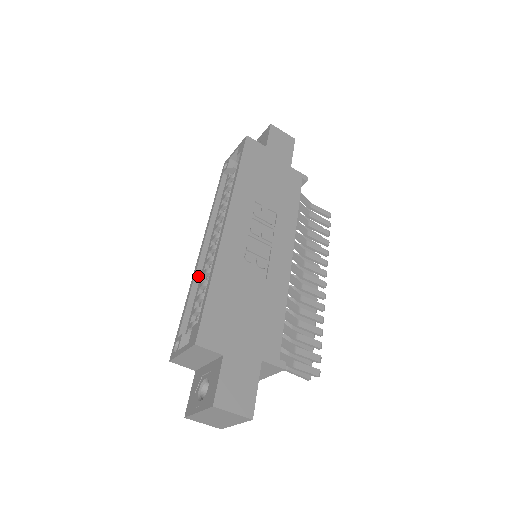
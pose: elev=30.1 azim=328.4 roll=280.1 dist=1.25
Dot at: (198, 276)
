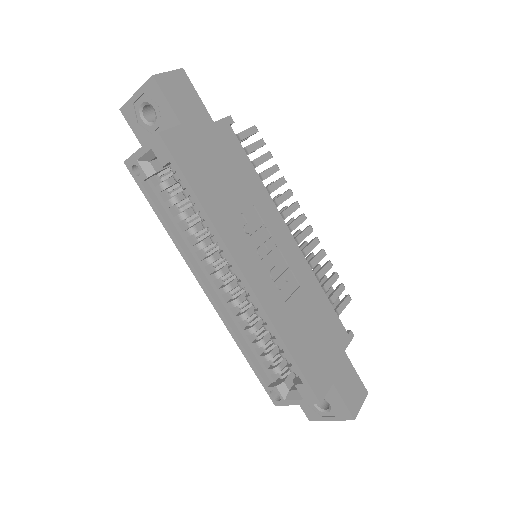
Dot at: (232, 324)
